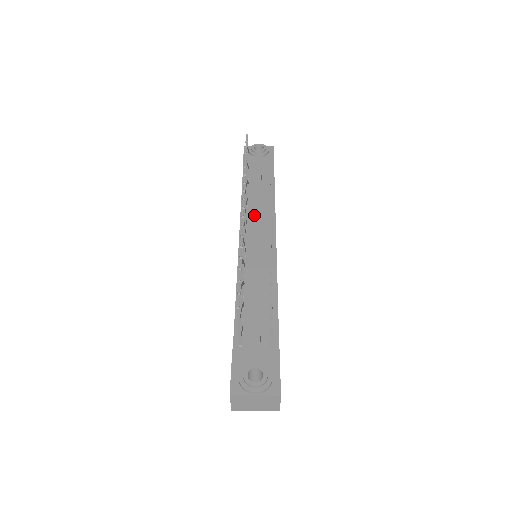
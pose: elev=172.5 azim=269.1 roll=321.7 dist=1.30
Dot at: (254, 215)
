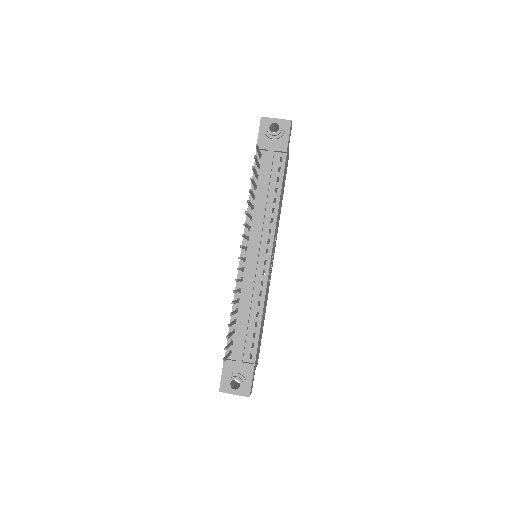
Dot at: (256, 227)
